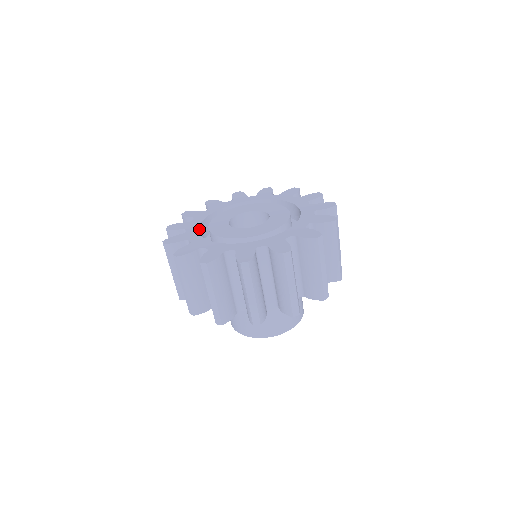
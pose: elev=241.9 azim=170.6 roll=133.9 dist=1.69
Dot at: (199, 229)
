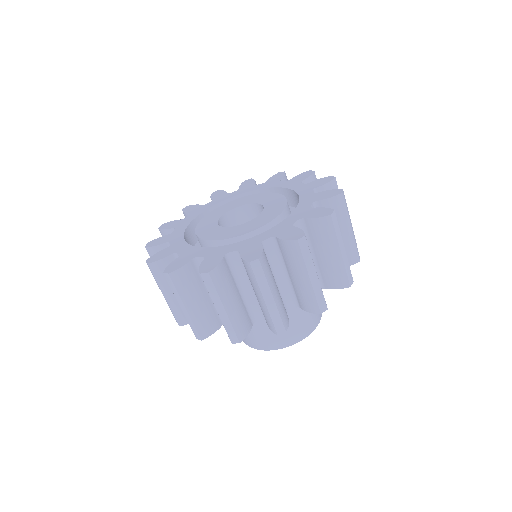
Dot at: (185, 239)
